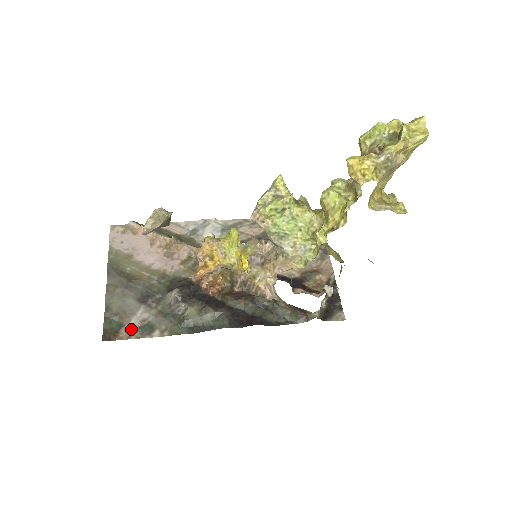
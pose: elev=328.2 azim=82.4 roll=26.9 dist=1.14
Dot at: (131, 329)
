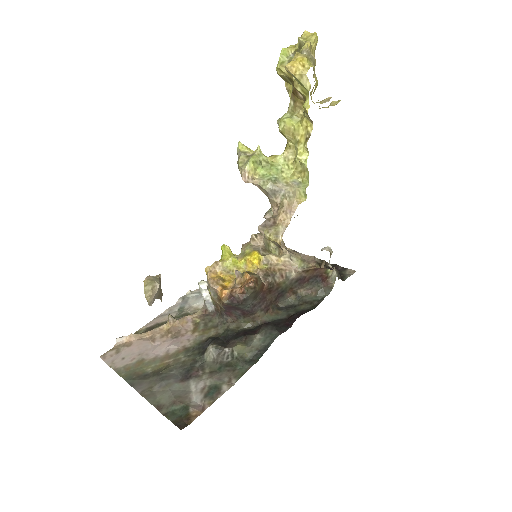
Dot at: (198, 404)
